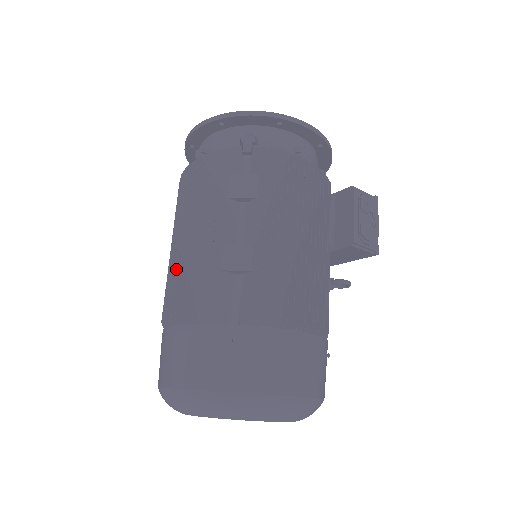
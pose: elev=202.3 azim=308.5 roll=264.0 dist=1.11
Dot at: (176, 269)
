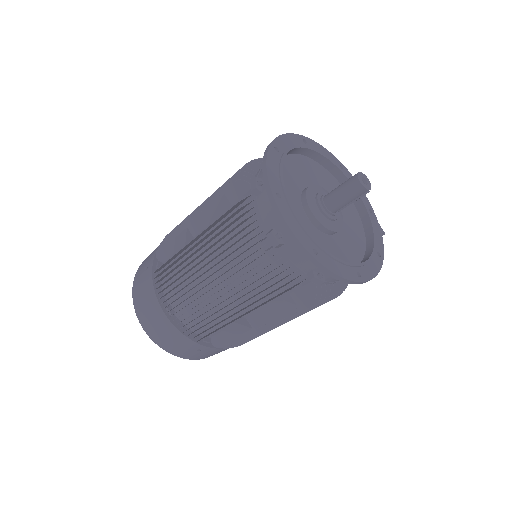
Dot at: occluded
